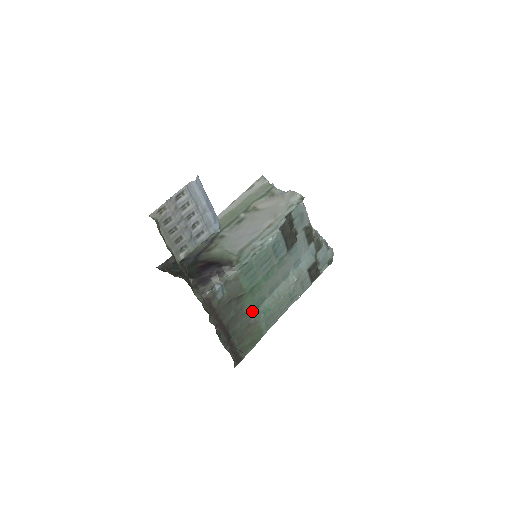
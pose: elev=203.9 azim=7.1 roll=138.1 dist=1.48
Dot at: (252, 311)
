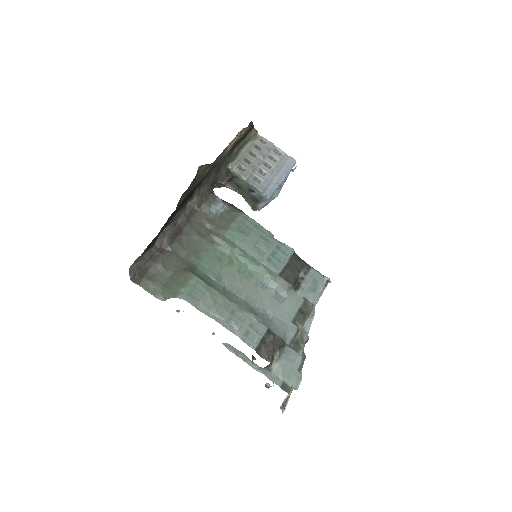
Dot at: (202, 267)
